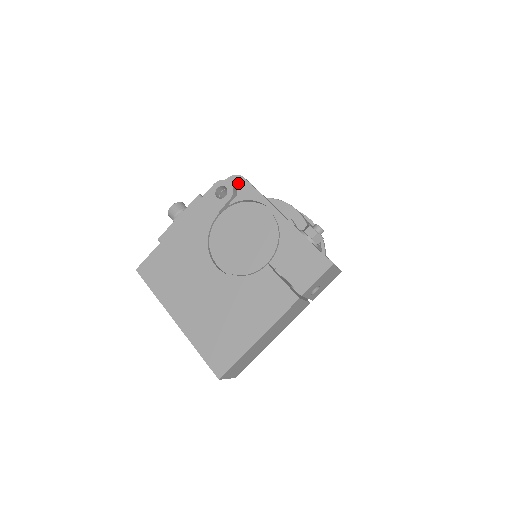
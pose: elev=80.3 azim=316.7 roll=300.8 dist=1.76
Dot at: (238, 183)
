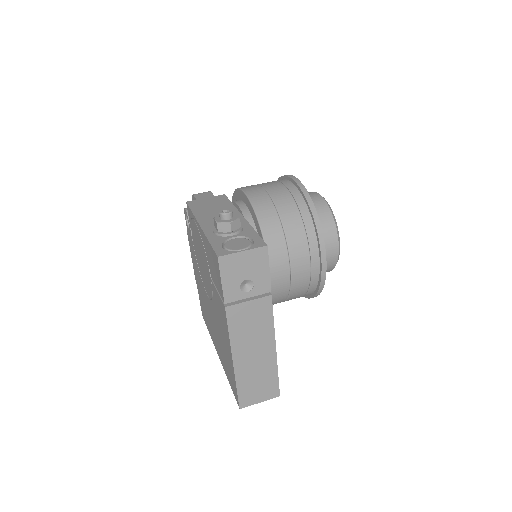
Dot at: occluded
